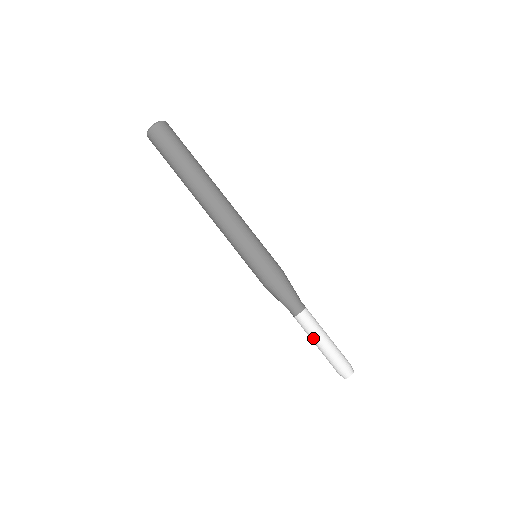
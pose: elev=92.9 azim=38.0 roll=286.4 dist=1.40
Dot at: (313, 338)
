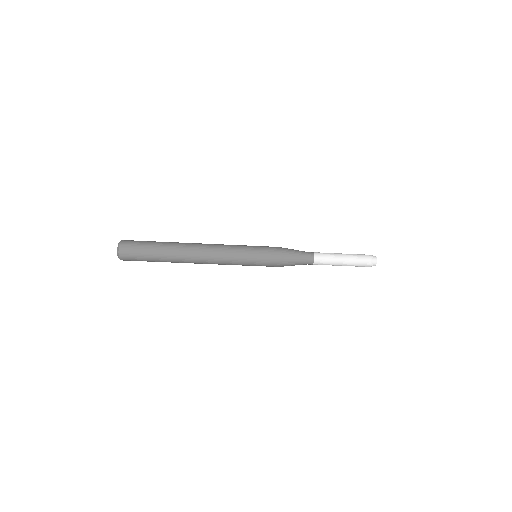
Dot at: occluded
